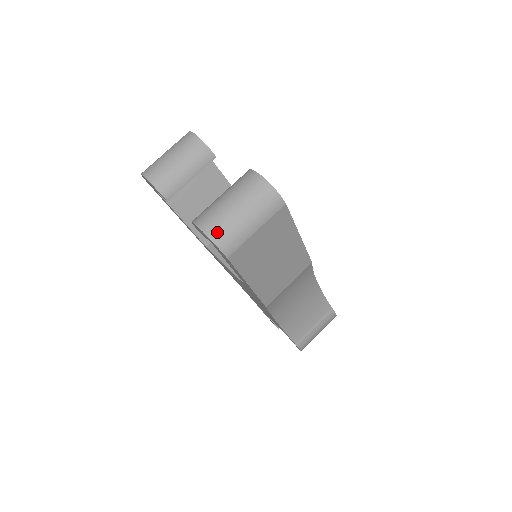
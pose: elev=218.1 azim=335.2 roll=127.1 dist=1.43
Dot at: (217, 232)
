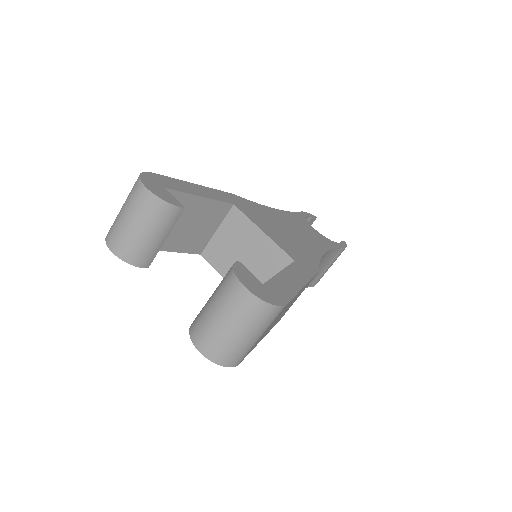
Dot at: (221, 357)
